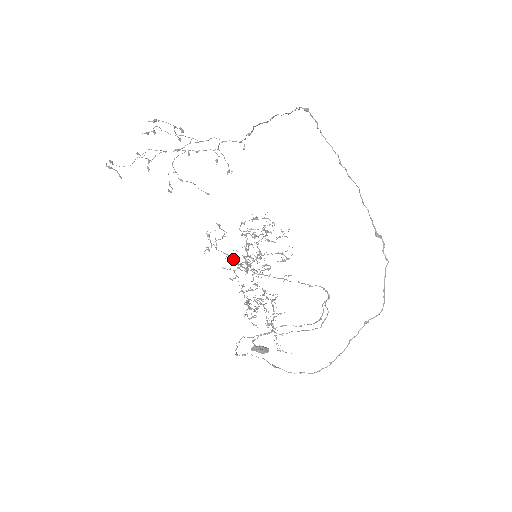
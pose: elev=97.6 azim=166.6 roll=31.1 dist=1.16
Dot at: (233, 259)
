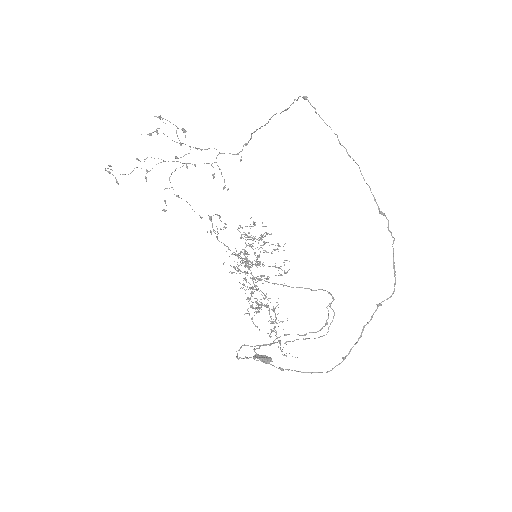
Dot at: (233, 254)
